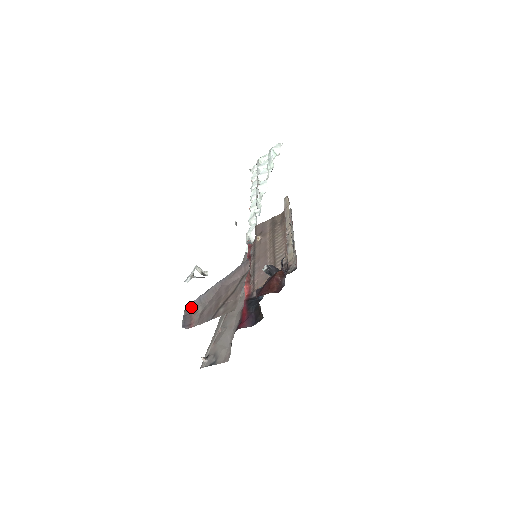
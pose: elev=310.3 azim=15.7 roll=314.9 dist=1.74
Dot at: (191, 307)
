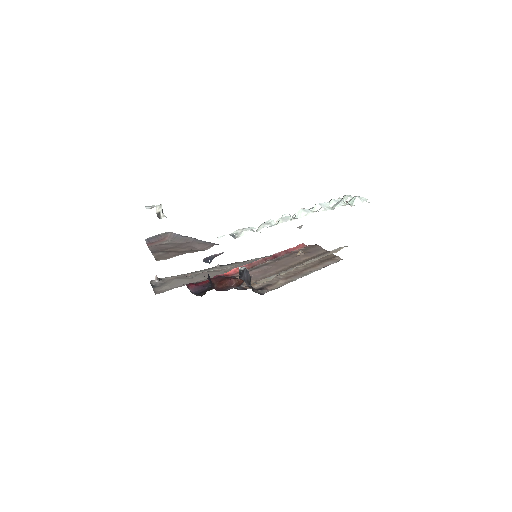
Dot at: (169, 235)
